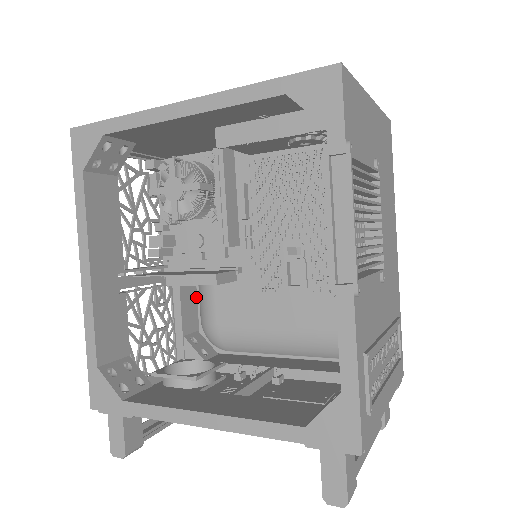
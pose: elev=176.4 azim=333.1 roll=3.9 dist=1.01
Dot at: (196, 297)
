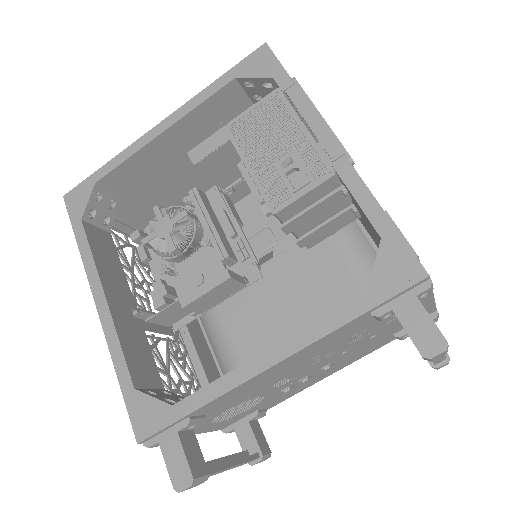
Dot at: (211, 356)
